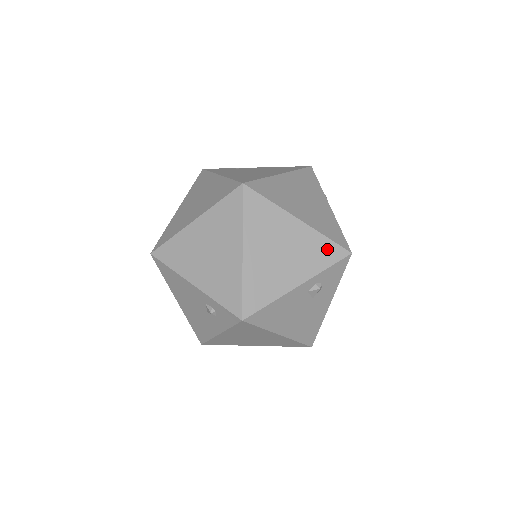
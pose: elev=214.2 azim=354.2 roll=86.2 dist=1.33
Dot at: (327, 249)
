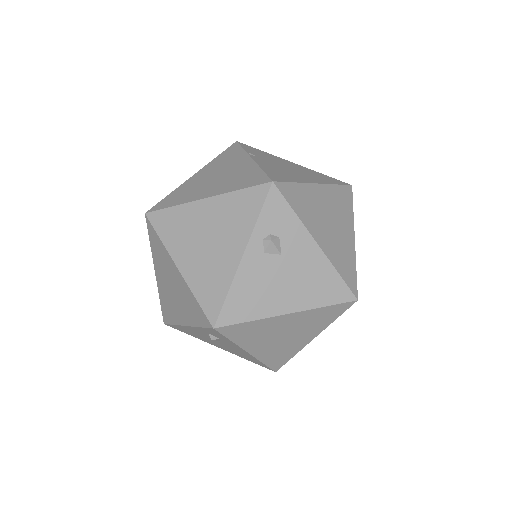
Dot at: (246, 200)
